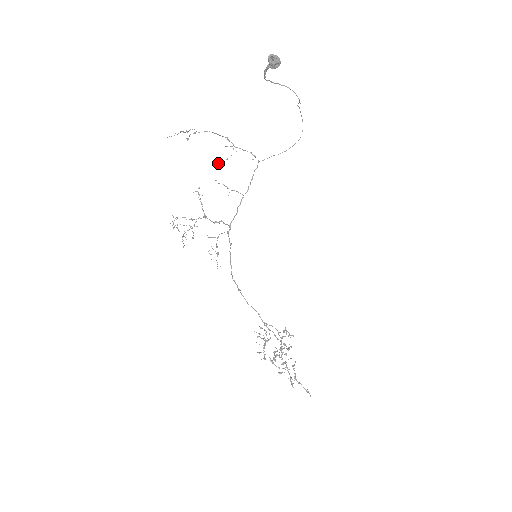
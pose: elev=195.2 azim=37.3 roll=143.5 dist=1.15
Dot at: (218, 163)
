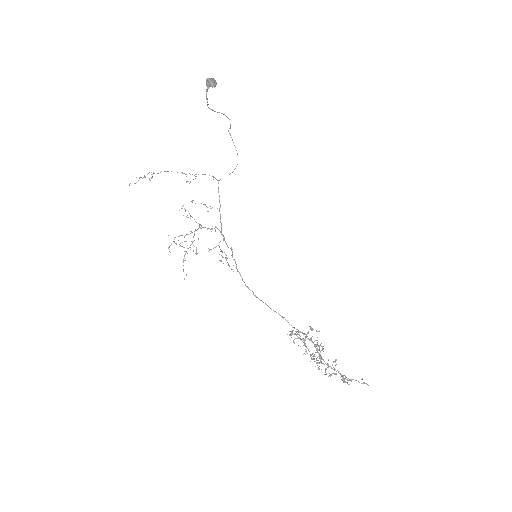
Dot at: (190, 182)
